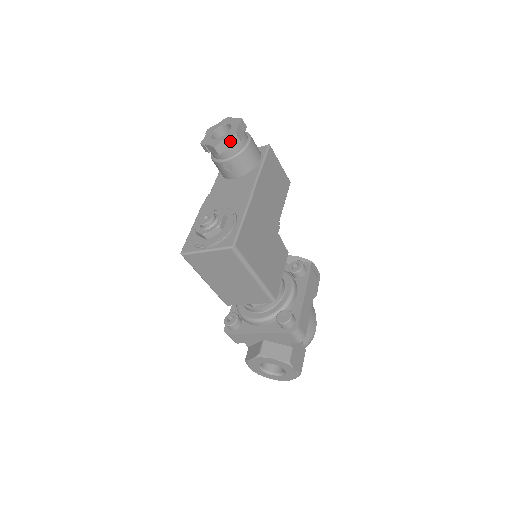
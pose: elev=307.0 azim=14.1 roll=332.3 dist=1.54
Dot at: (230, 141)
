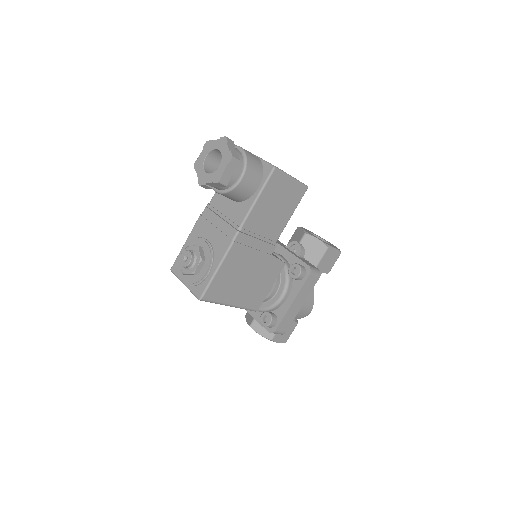
Dot at: (215, 184)
